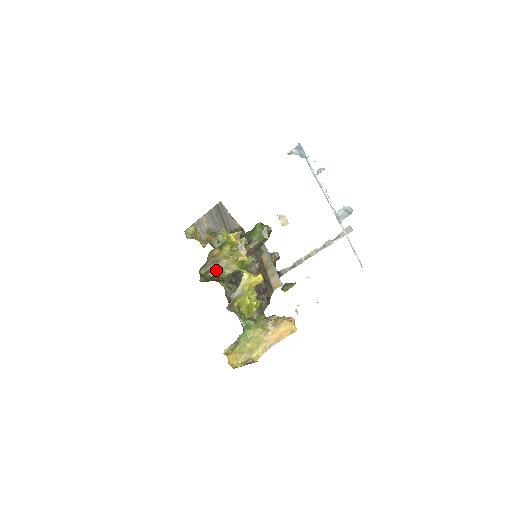
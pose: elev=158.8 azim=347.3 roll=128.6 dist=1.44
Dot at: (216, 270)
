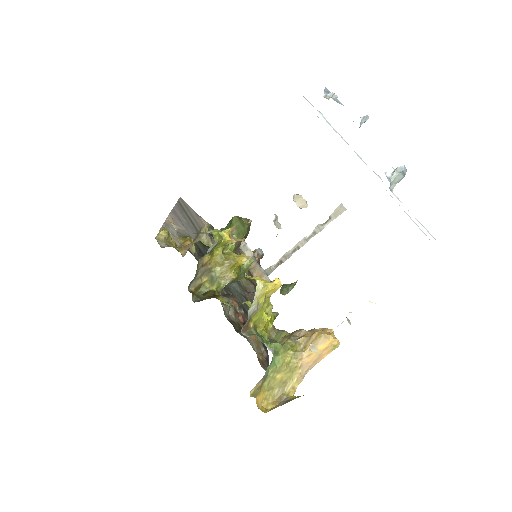
Dot at: (209, 283)
